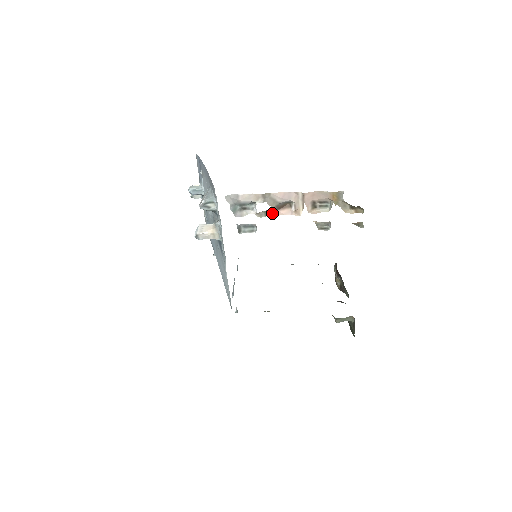
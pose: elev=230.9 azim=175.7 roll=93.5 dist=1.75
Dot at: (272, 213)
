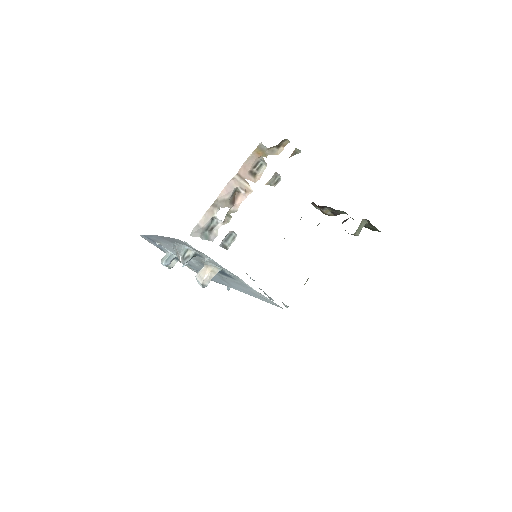
Dot at: (233, 211)
